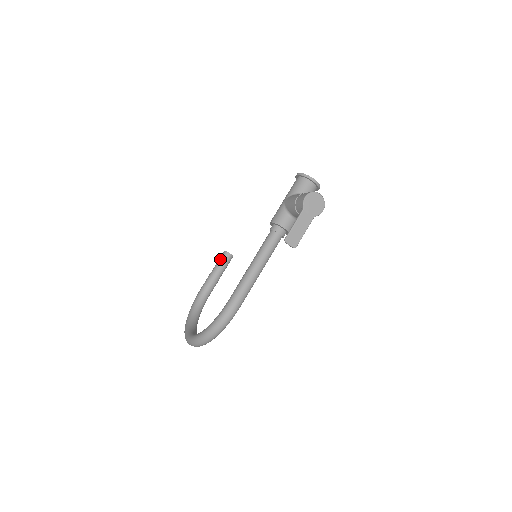
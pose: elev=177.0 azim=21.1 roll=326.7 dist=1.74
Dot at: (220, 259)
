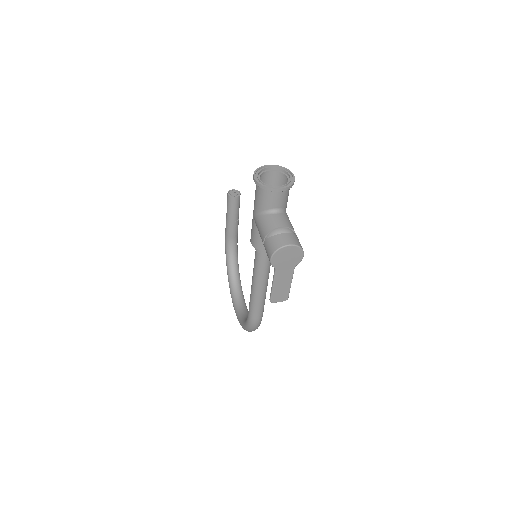
Dot at: (227, 205)
